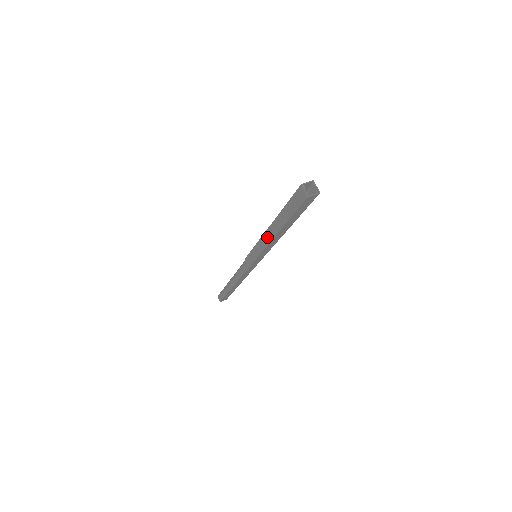
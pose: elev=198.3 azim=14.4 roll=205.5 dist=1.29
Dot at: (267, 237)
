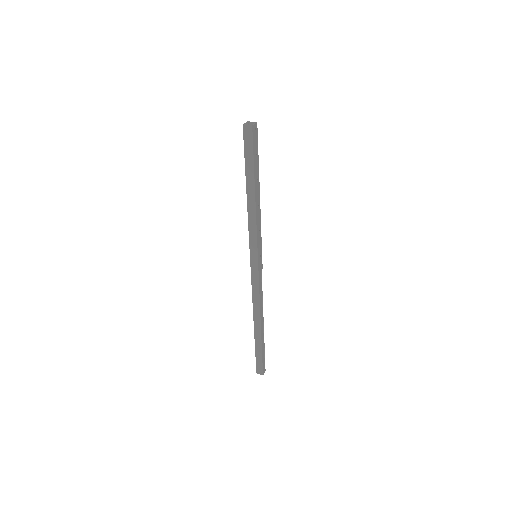
Dot at: occluded
